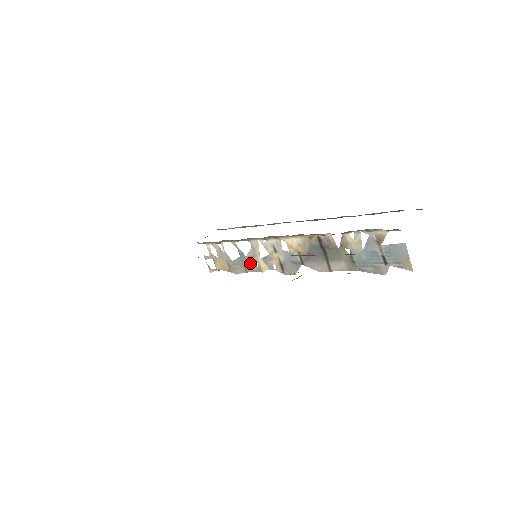
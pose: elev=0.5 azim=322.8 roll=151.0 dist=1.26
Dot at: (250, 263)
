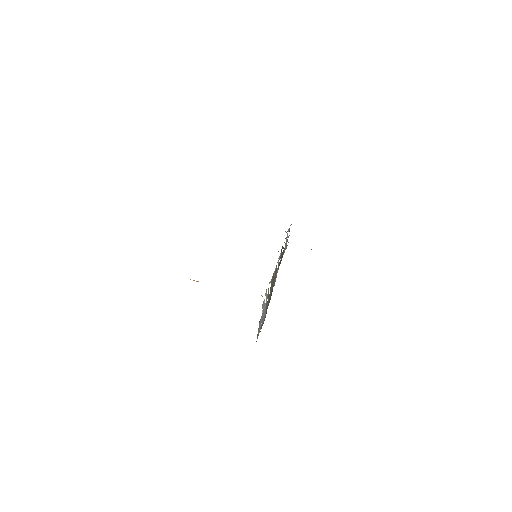
Dot at: occluded
